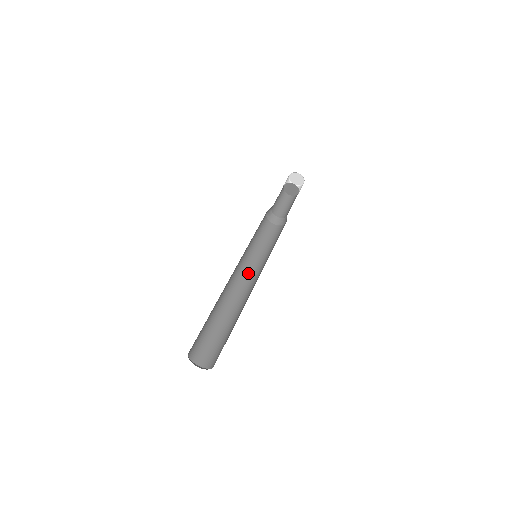
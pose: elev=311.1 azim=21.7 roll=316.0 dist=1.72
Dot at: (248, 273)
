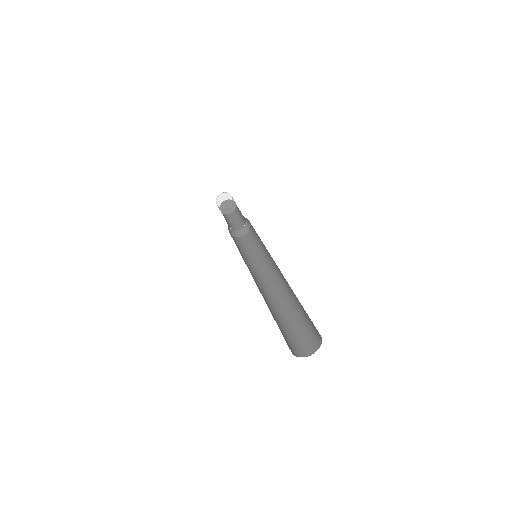
Dot at: (251, 273)
